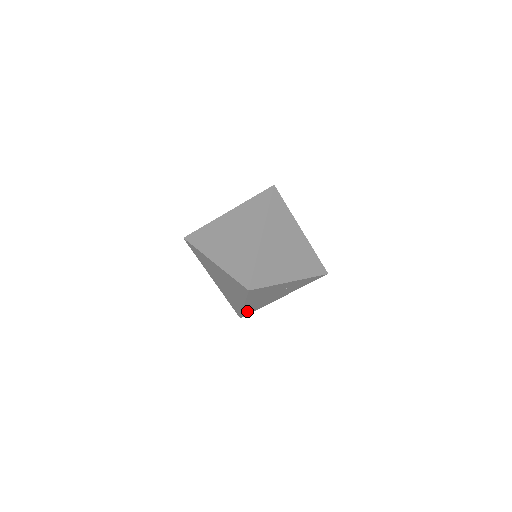
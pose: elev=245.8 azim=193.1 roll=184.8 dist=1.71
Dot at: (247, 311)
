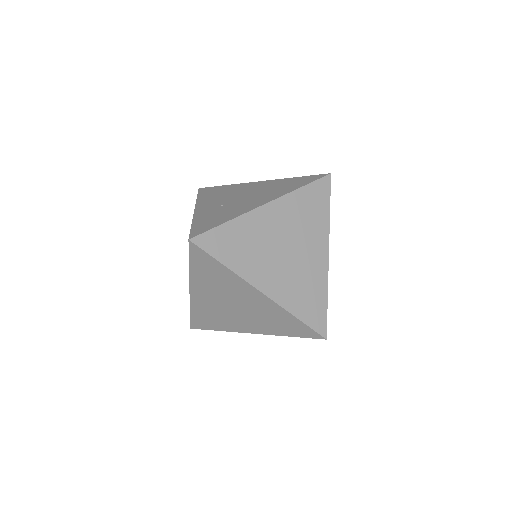
Dot at: occluded
